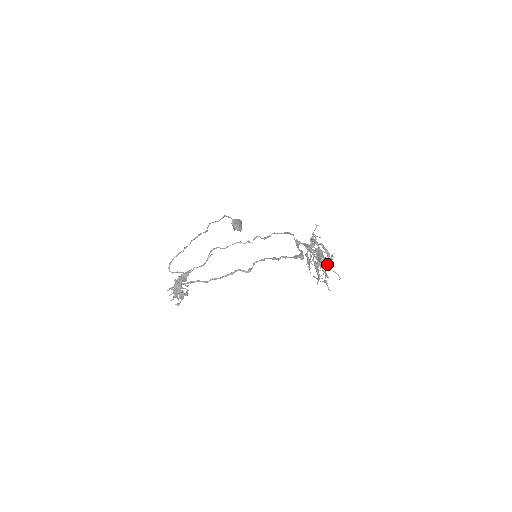
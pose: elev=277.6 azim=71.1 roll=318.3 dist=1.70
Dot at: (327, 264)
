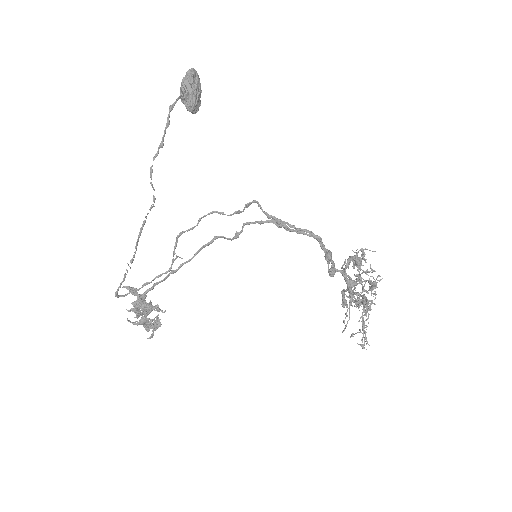
Dot at: (363, 259)
